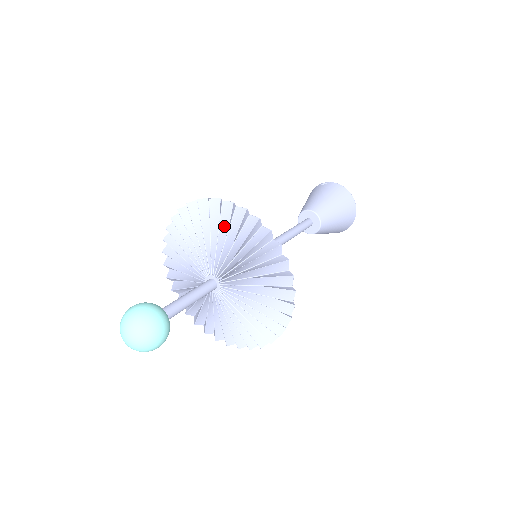
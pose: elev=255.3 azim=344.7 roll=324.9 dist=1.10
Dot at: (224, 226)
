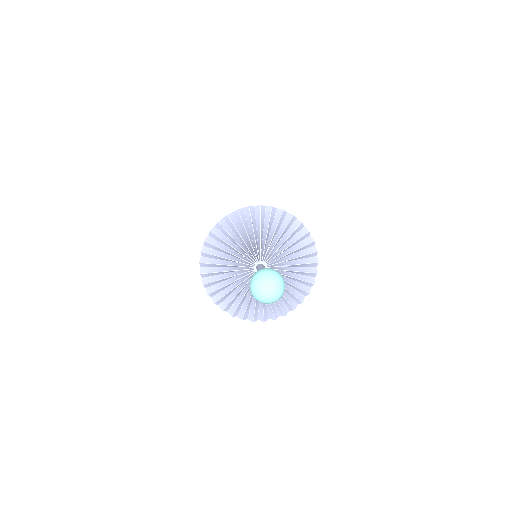
Dot at: (299, 250)
